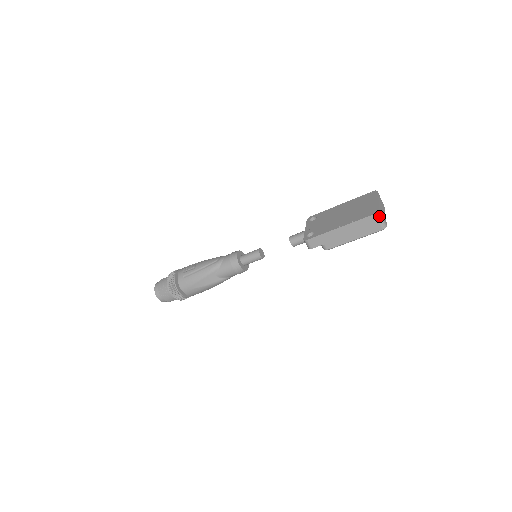
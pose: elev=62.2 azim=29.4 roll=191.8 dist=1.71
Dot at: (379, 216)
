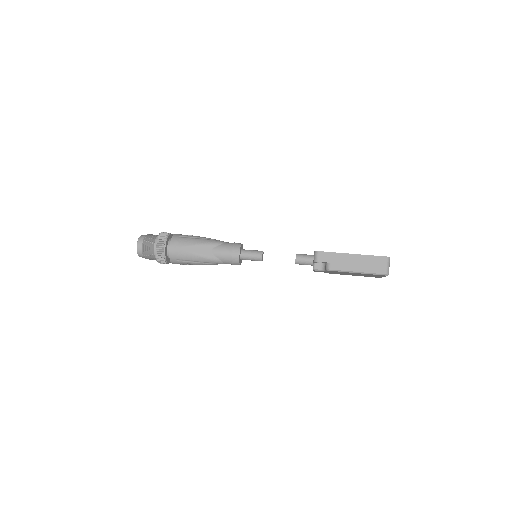
Dot at: (388, 261)
